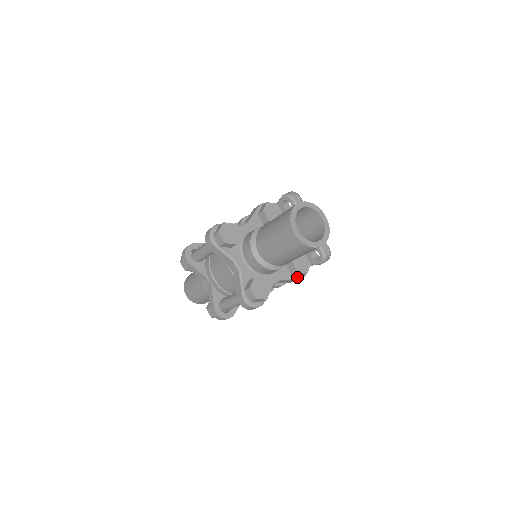
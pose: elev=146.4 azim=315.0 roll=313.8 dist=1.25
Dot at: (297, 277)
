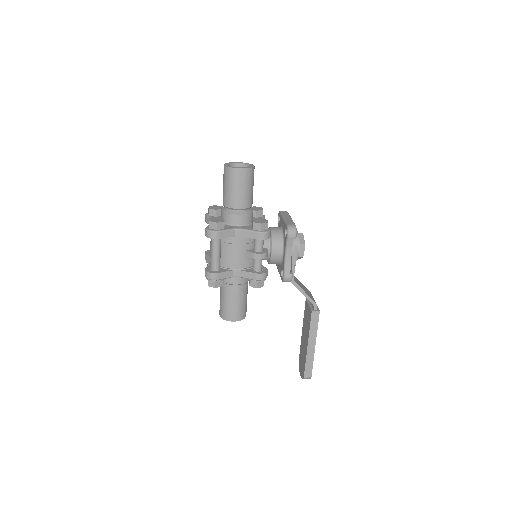
Dot at: (257, 231)
